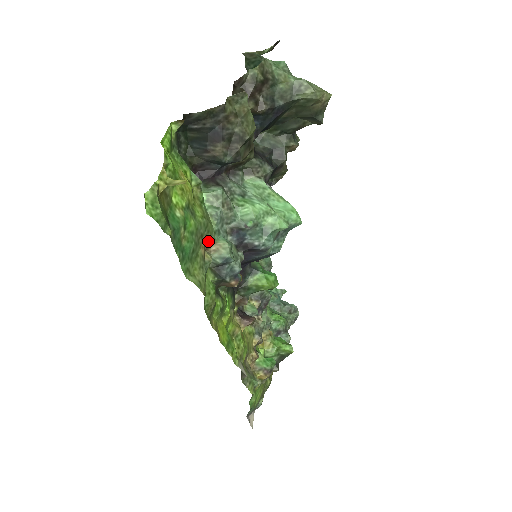
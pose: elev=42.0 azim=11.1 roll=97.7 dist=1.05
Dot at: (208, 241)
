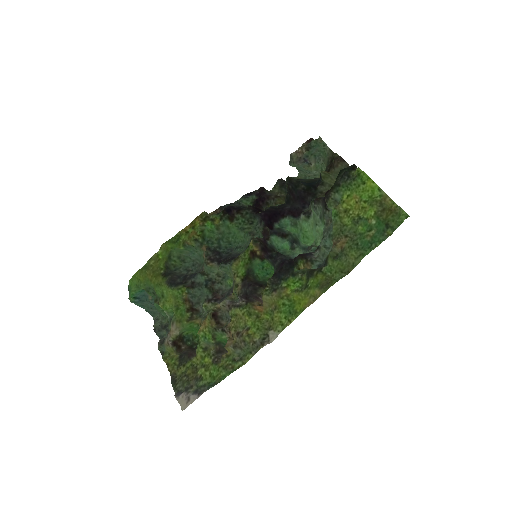
Dot at: (337, 240)
